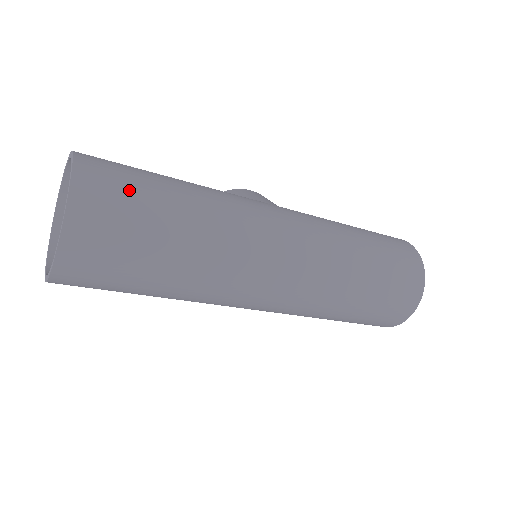
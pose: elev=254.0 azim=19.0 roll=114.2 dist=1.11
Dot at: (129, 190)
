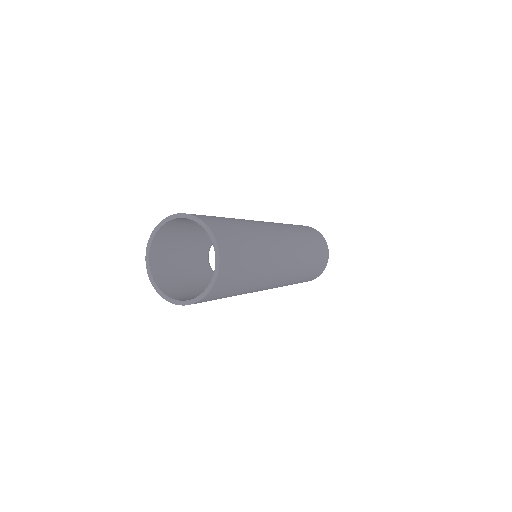
Dot at: (222, 223)
